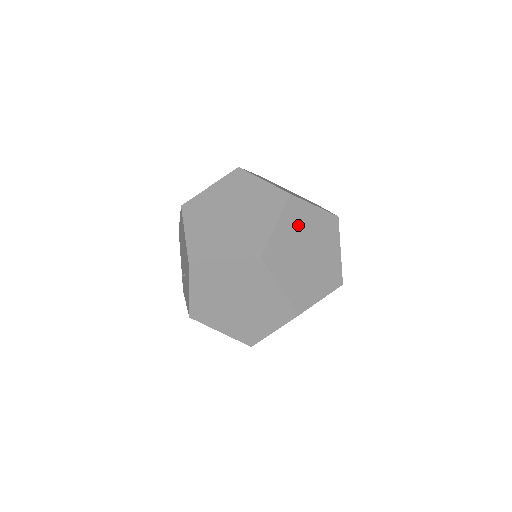
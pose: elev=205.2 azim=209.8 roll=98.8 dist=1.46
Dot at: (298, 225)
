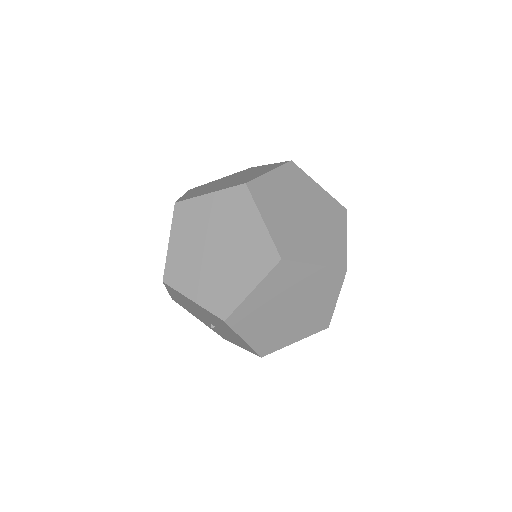
Dot at: occluded
